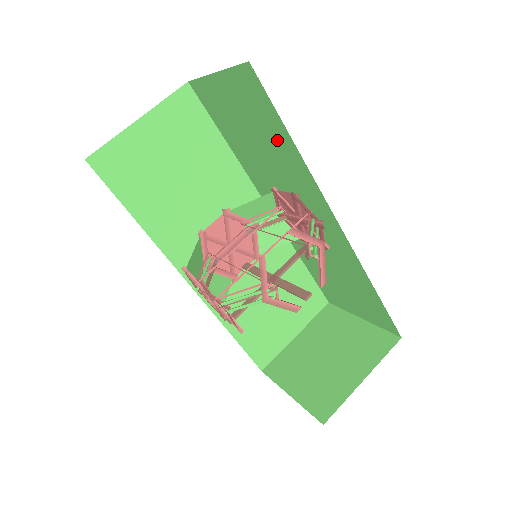
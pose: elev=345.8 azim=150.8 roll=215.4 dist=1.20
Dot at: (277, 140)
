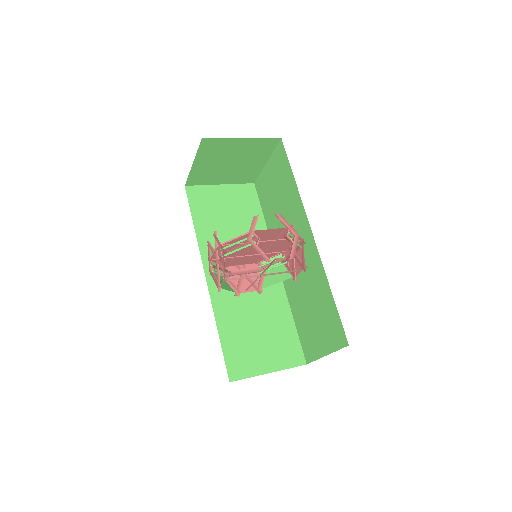
Dot at: (288, 185)
